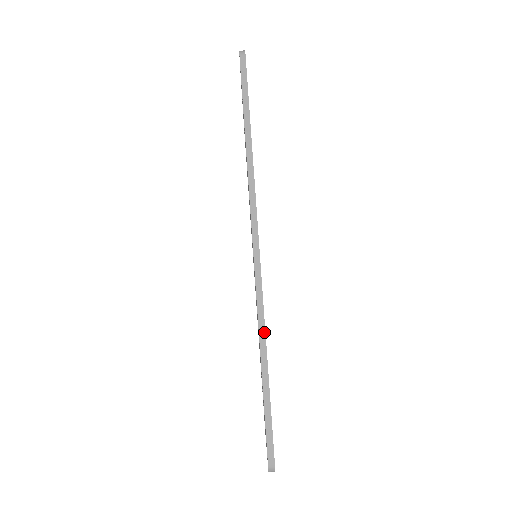
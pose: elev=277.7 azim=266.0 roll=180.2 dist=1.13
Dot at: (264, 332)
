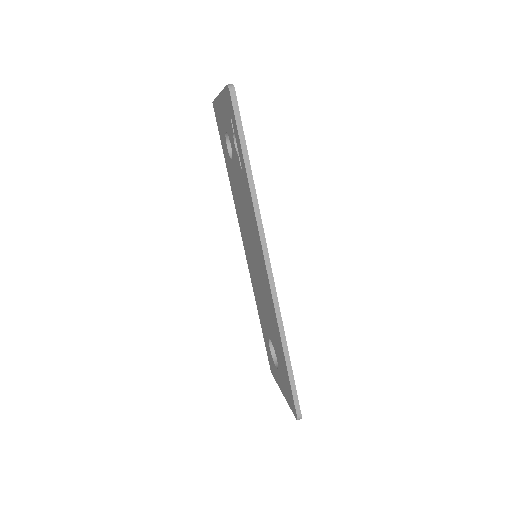
Dot at: (284, 332)
